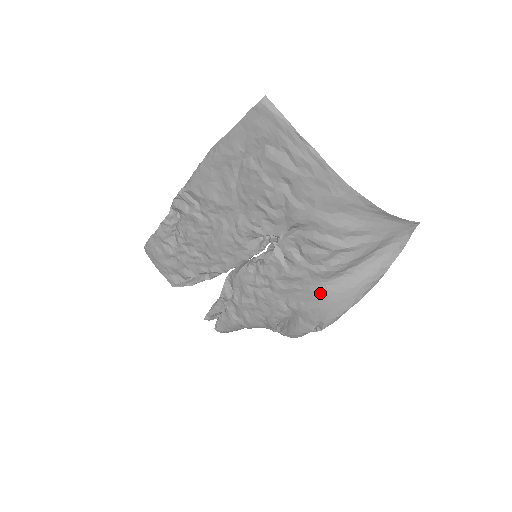
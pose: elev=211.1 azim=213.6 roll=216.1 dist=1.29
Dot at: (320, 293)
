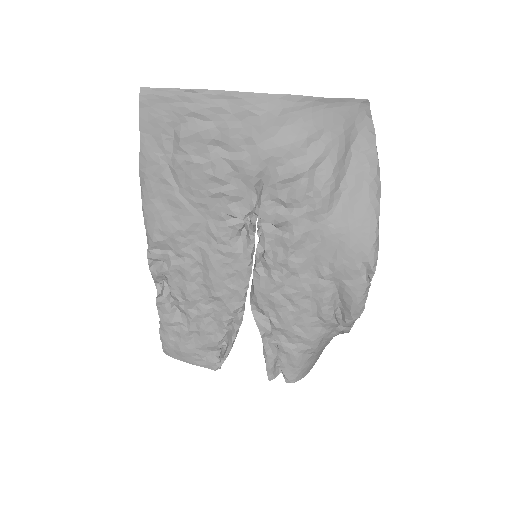
Dot at: (336, 231)
